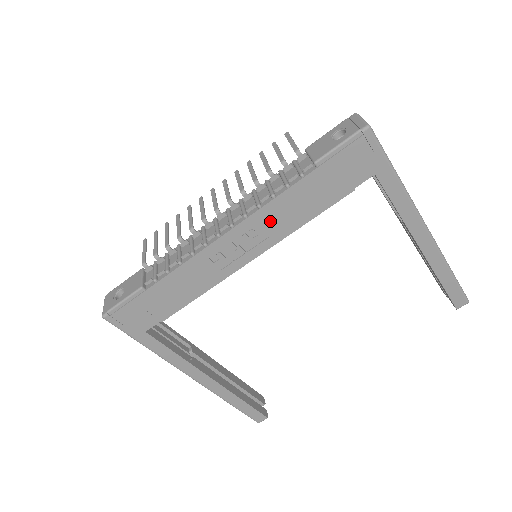
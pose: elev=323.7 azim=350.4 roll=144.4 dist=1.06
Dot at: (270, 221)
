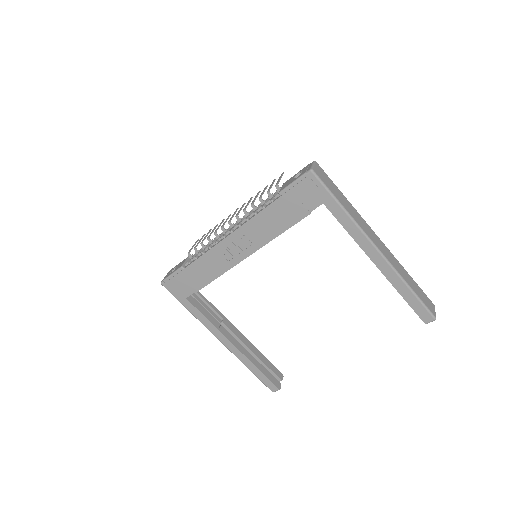
Dot at: (255, 231)
